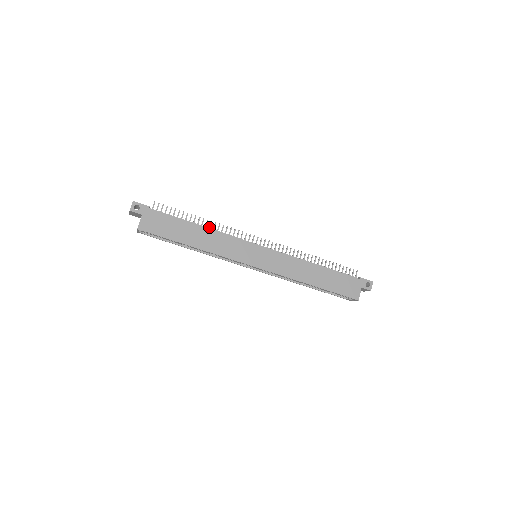
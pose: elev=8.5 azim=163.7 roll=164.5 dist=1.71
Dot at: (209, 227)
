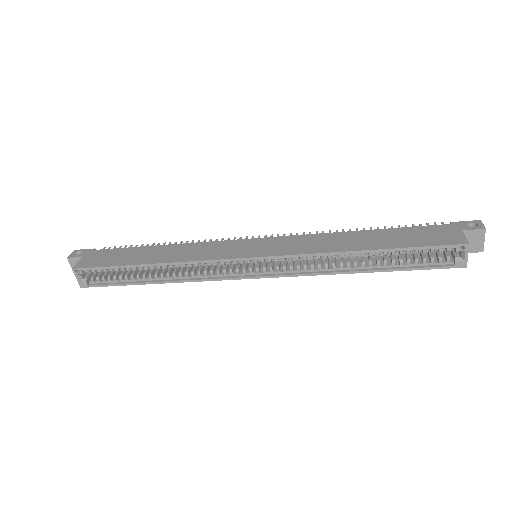
Dot at: occluded
